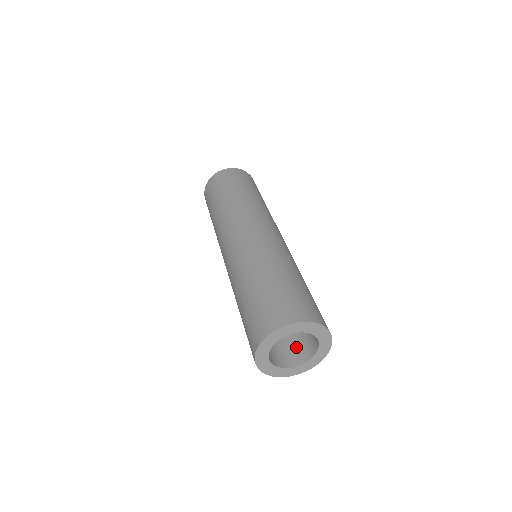
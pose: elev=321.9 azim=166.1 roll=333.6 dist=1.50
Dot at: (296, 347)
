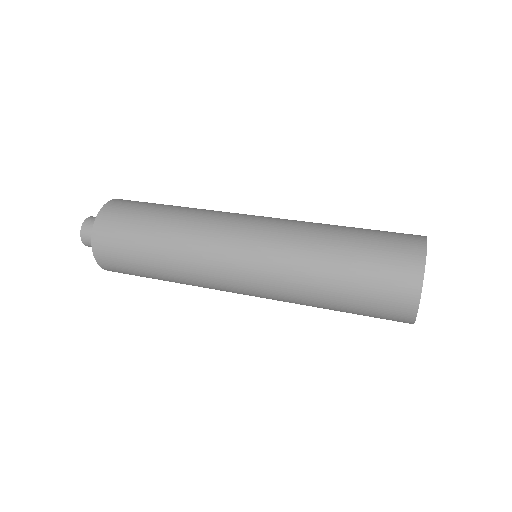
Dot at: occluded
